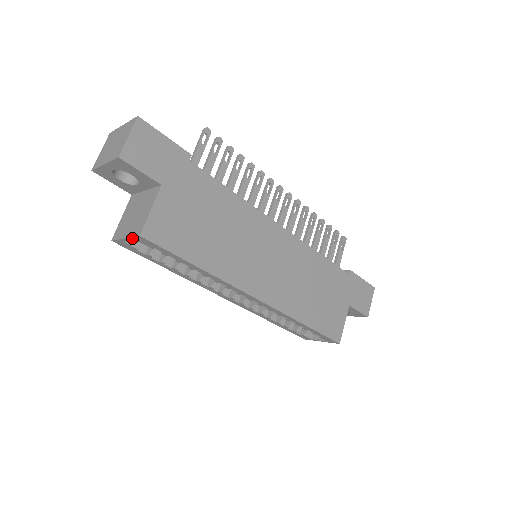
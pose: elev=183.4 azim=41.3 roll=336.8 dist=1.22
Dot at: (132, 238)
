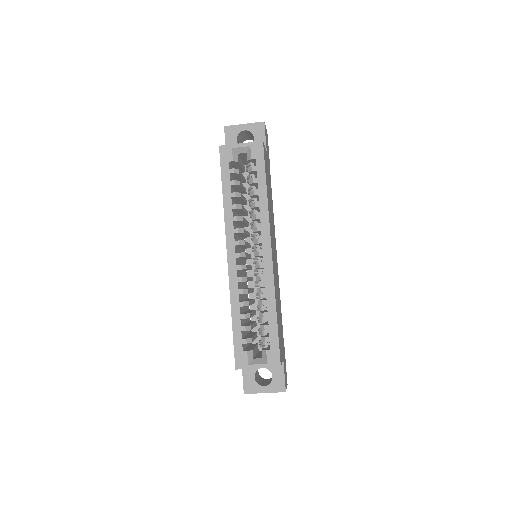
Dot at: (250, 143)
